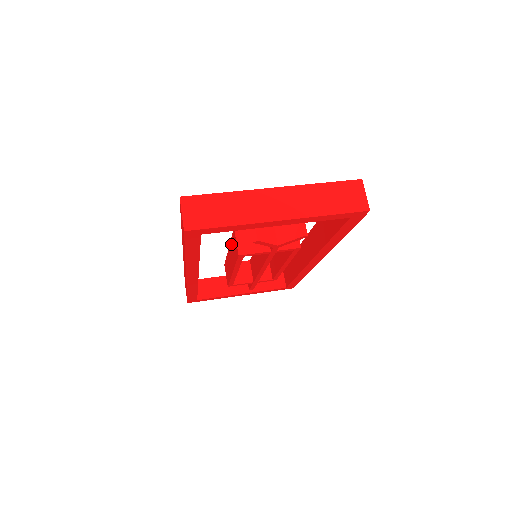
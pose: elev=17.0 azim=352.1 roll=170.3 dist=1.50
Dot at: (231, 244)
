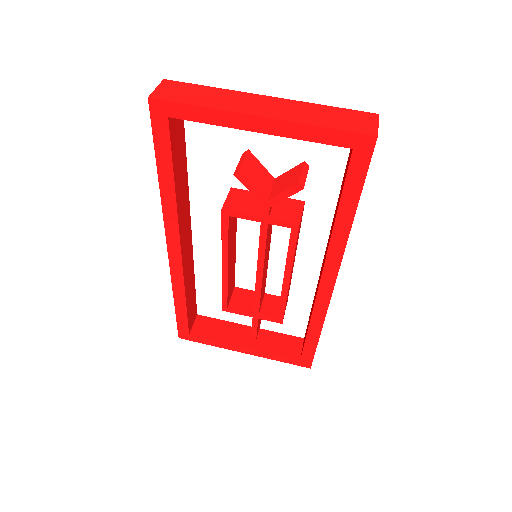
Dot at: occluded
